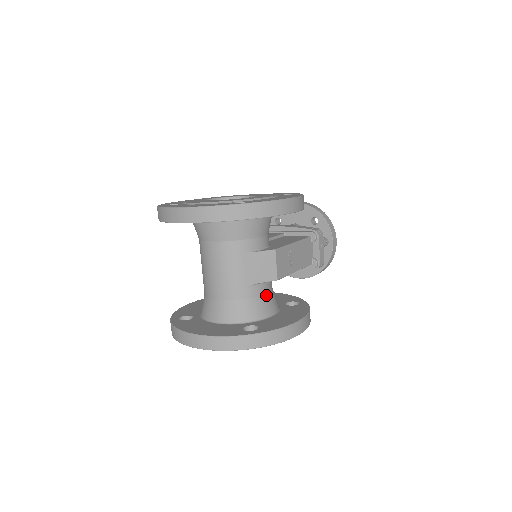
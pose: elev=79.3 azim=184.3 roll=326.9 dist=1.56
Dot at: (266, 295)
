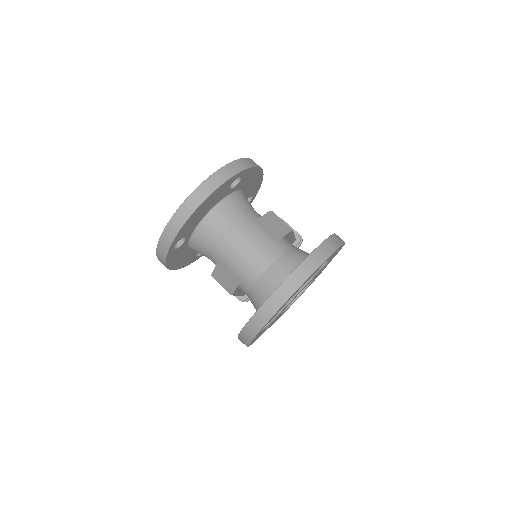
Dot at: occluded
